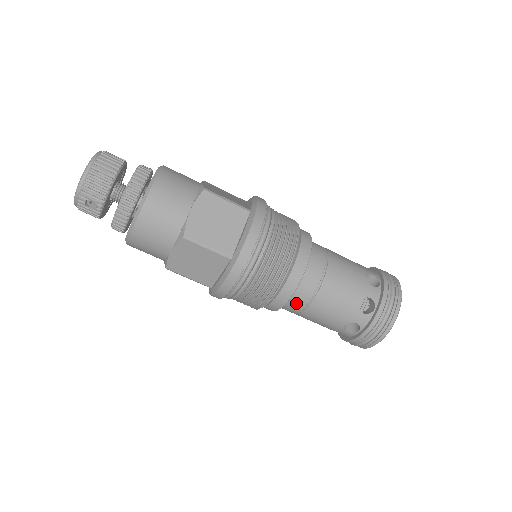
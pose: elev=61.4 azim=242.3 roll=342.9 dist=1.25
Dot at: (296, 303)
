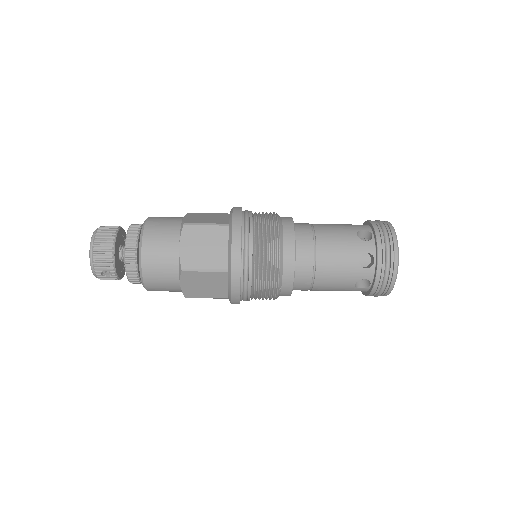
Dot at: (303, 283)
